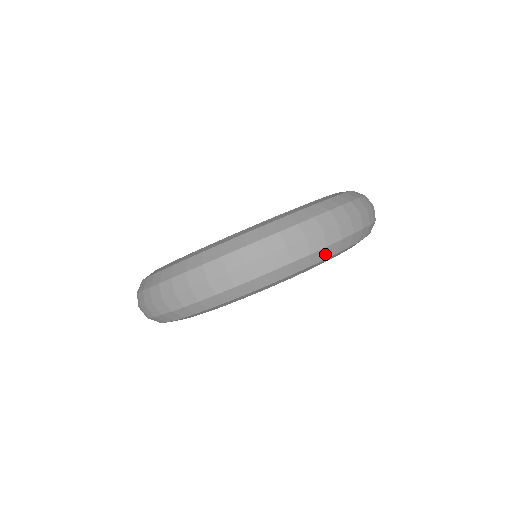
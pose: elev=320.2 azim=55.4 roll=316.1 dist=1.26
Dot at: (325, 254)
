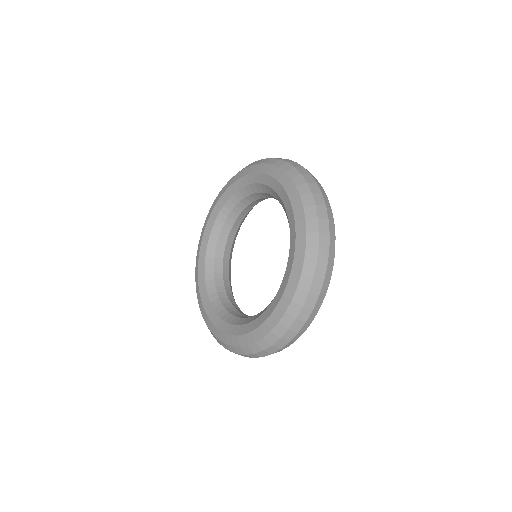
Dot at: occluded
